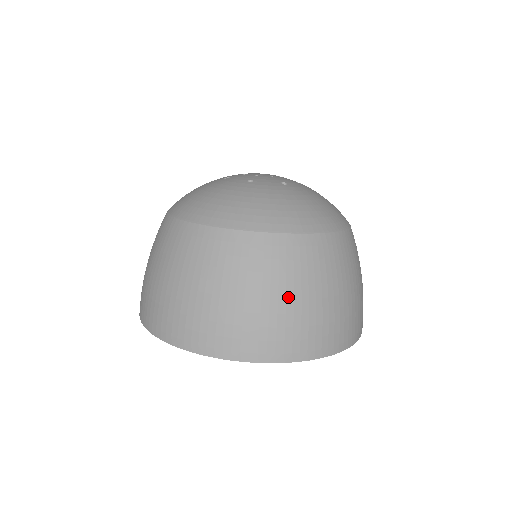
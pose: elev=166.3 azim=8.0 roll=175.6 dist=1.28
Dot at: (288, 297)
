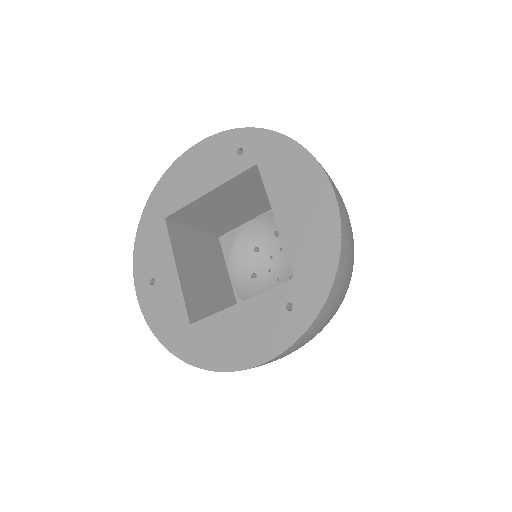
Dot at: occluded
